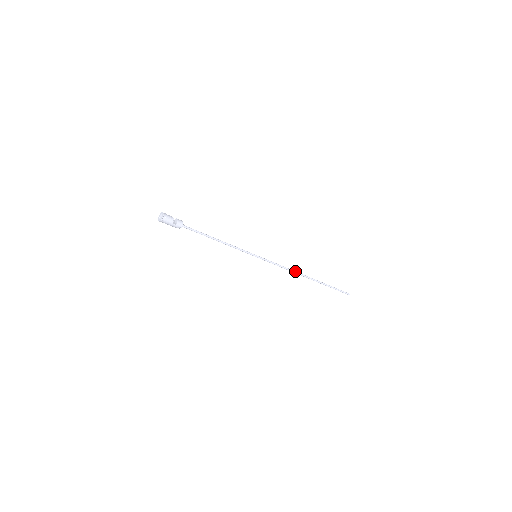
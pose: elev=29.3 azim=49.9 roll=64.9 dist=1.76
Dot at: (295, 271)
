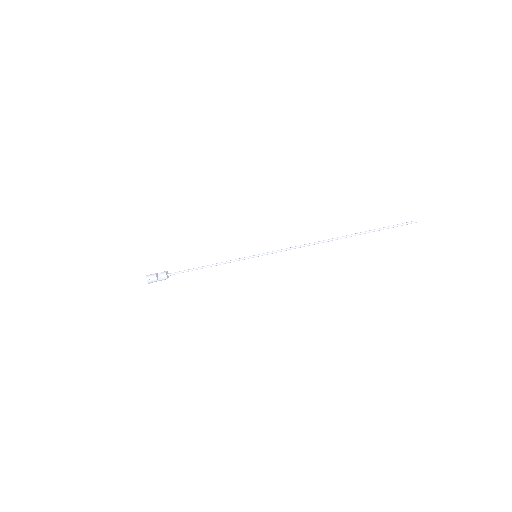
Dot at: (313, 243)
